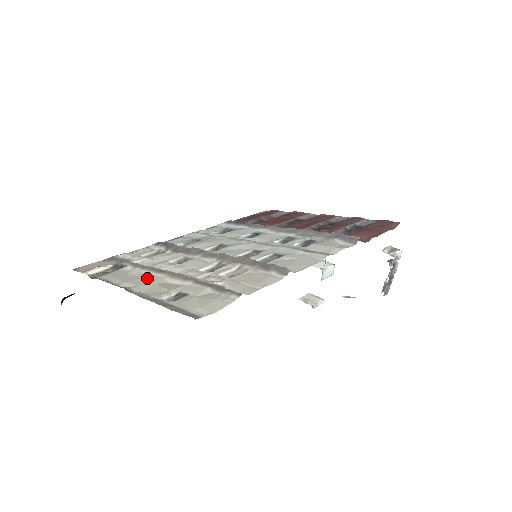
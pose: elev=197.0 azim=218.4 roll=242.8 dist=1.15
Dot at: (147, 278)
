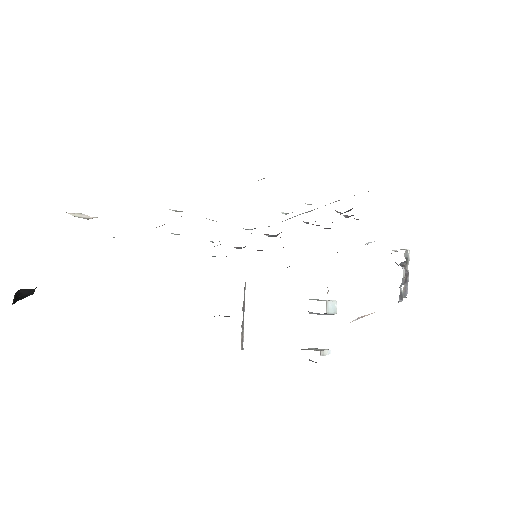
Dot at: occluded
